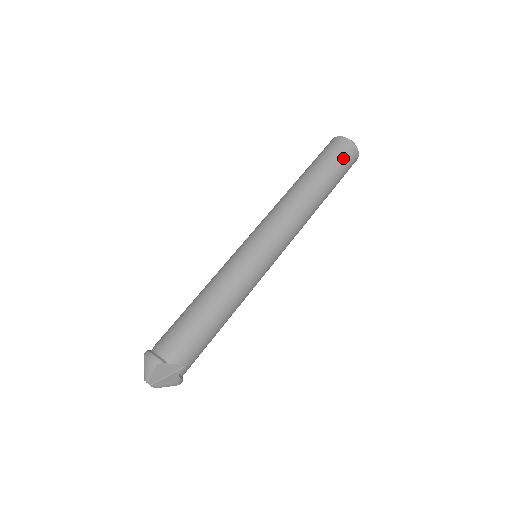
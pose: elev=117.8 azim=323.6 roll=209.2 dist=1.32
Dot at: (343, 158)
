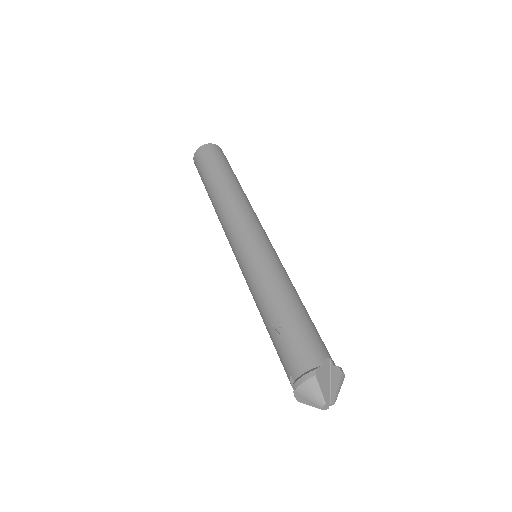
Dot at: (217, 155)
